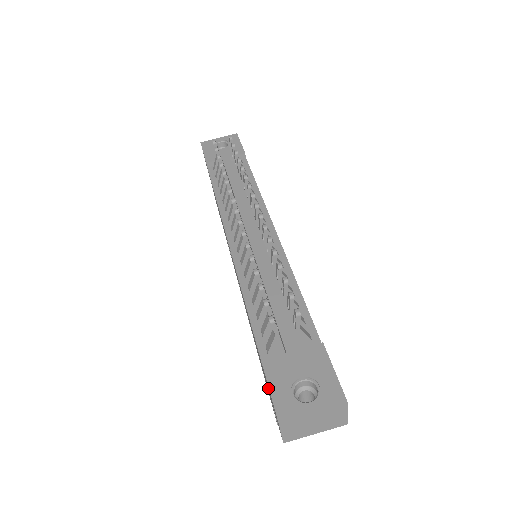
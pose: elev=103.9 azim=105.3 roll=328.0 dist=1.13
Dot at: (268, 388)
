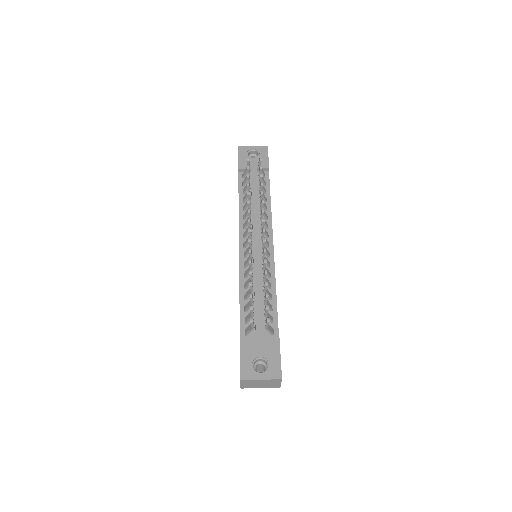
Dot at: occluded
